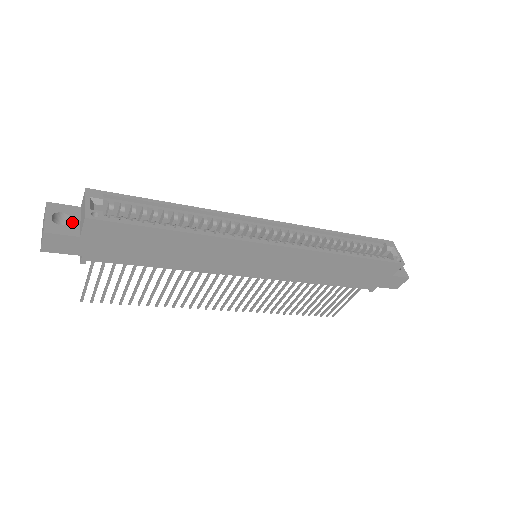
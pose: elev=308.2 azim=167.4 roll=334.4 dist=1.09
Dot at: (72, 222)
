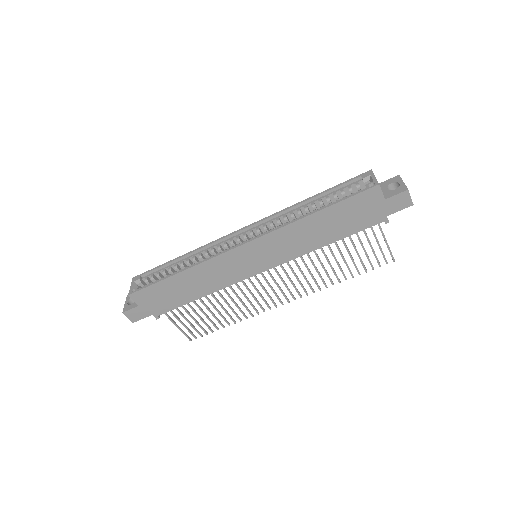
Dot at: occluded
